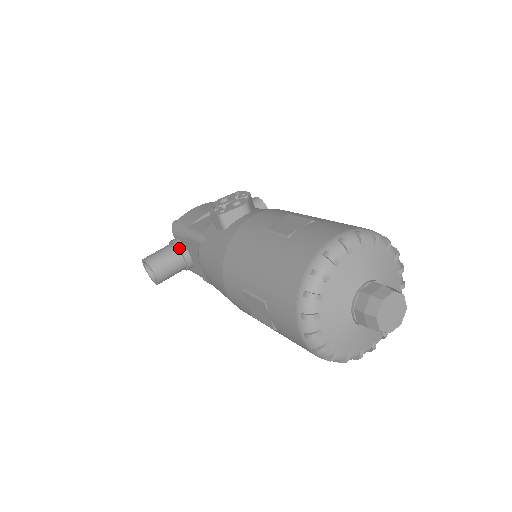
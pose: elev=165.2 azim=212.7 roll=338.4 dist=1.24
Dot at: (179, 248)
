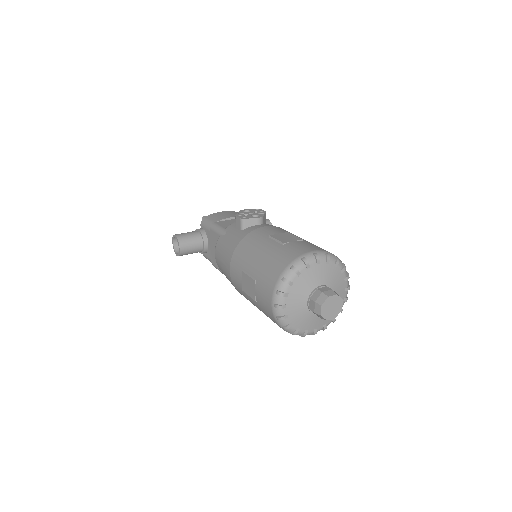
Dot at: (202, 235)
